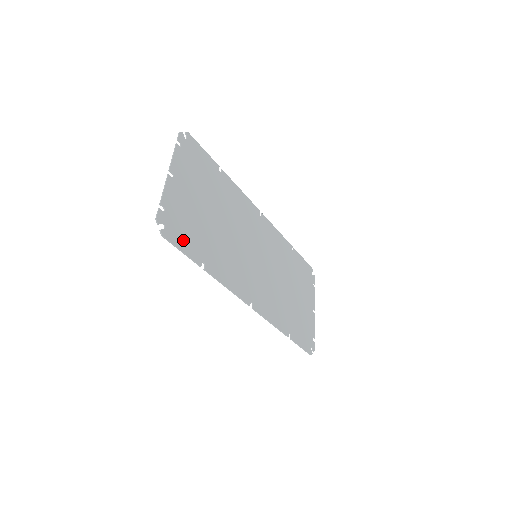
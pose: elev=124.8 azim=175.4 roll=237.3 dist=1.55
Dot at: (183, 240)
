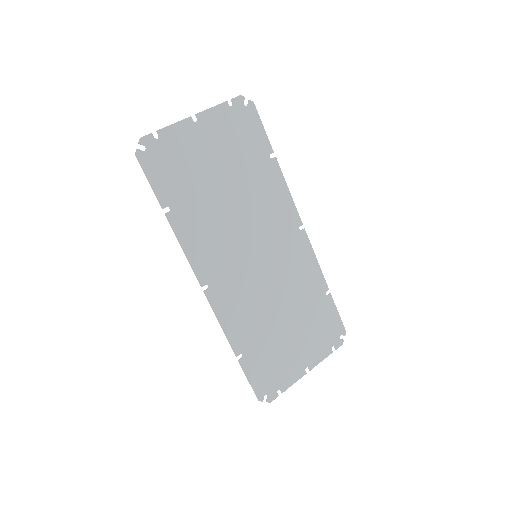
Dot at: (159, 174)
